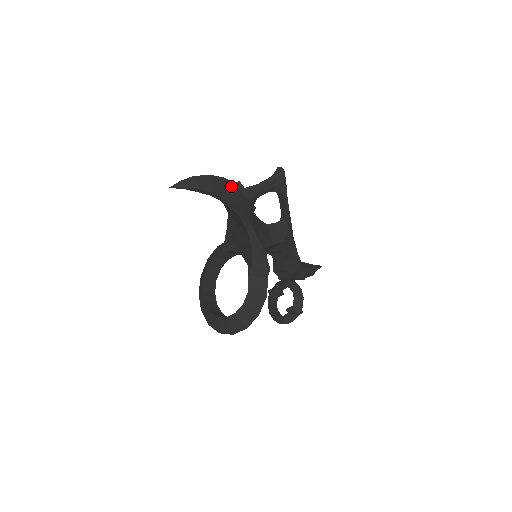
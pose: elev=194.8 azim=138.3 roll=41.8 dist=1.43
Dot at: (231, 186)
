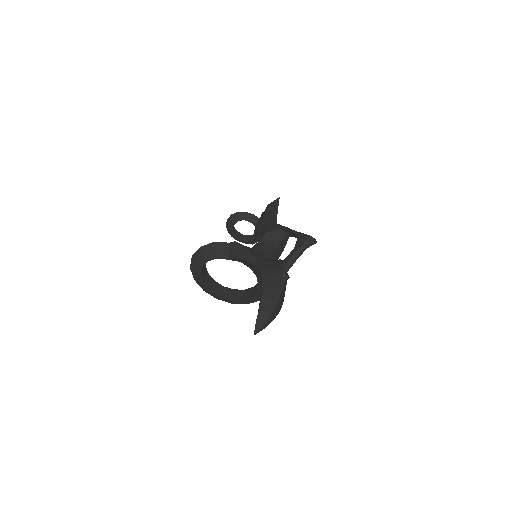
Dot at: (284, 288)
